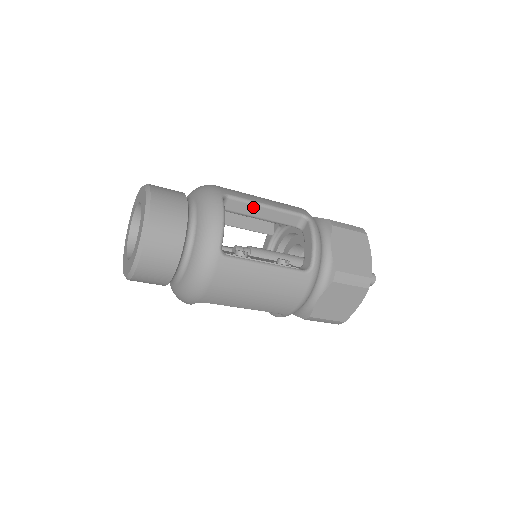
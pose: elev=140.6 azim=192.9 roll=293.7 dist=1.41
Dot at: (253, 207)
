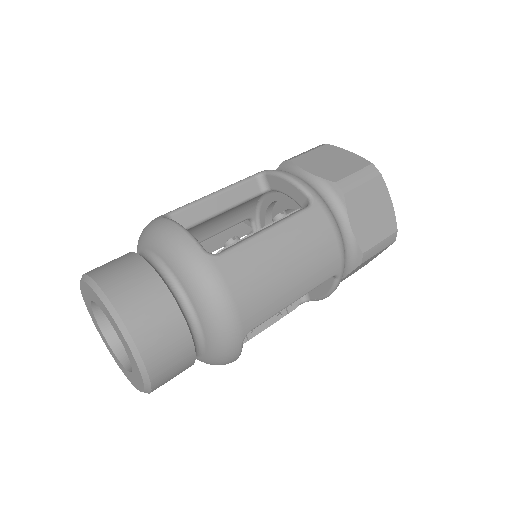
Dot at: (203, 205)
